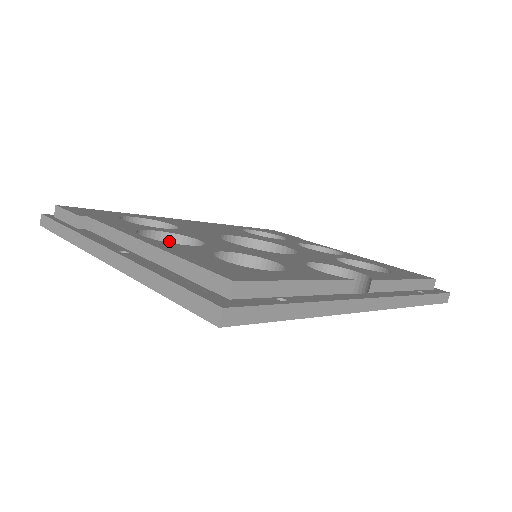
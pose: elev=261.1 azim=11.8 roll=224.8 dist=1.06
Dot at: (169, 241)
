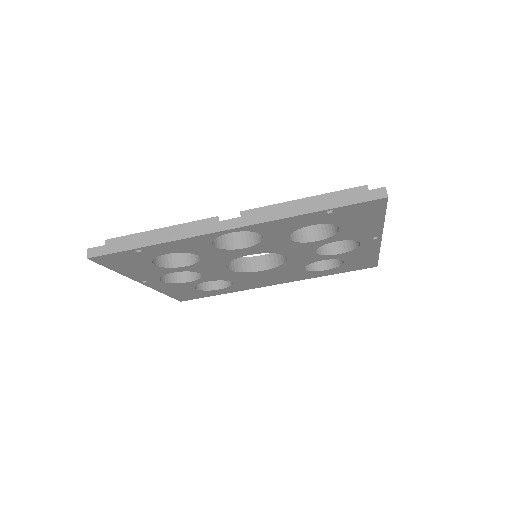
Dot at: occluded
